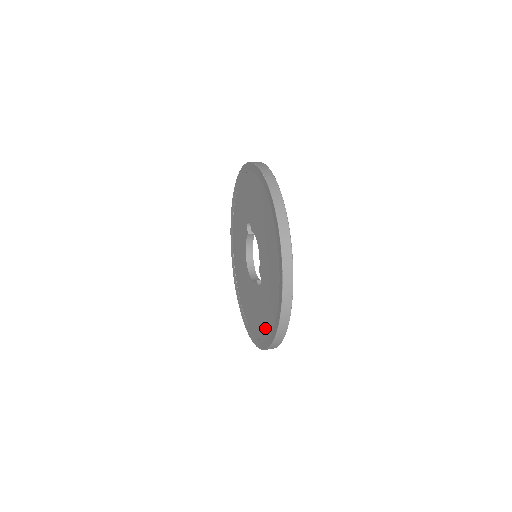
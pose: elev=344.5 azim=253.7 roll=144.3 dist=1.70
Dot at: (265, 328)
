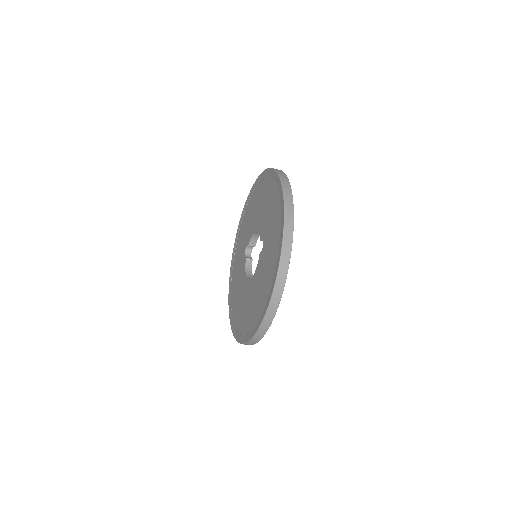
Dot at: (275, 250)
